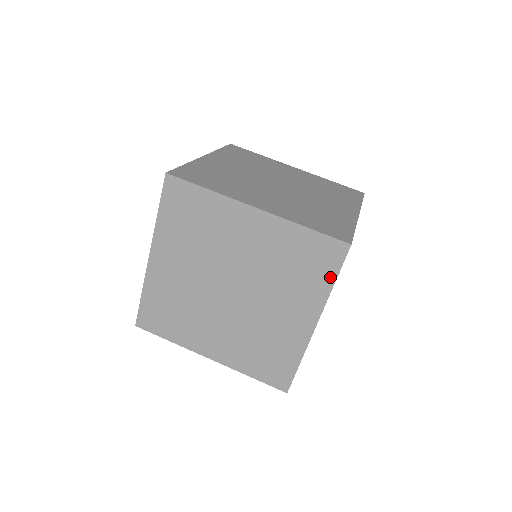
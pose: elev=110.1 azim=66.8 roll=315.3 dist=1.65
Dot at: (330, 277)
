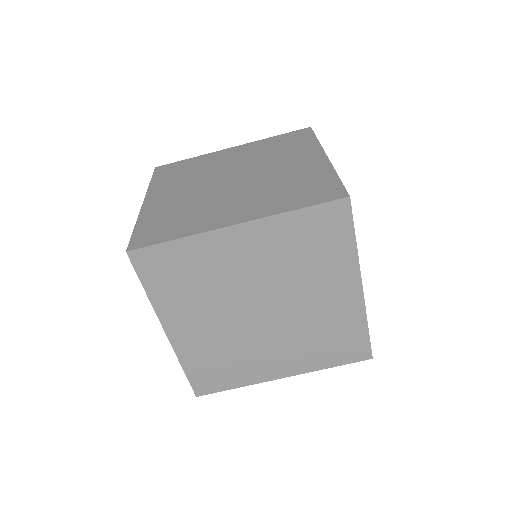
Dot at: (348, 238)
